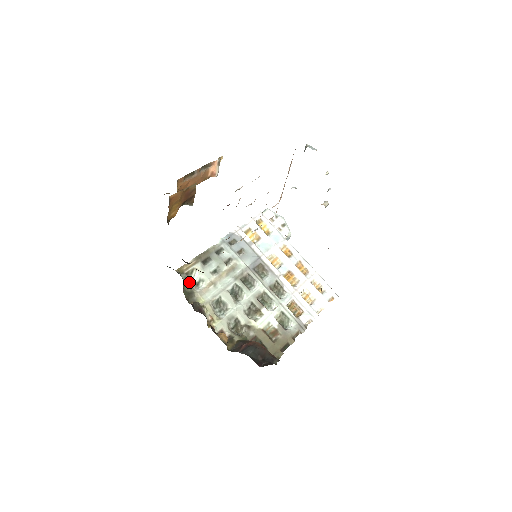
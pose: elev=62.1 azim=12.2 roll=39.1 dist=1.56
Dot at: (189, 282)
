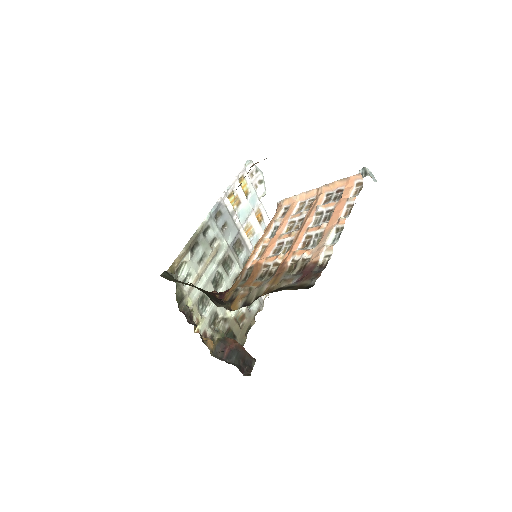
Dot at: occluded
